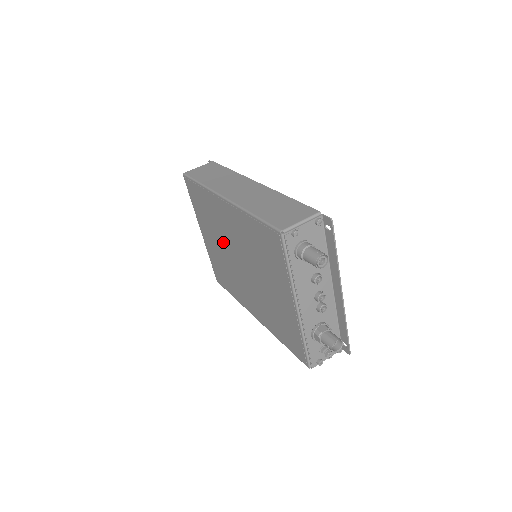
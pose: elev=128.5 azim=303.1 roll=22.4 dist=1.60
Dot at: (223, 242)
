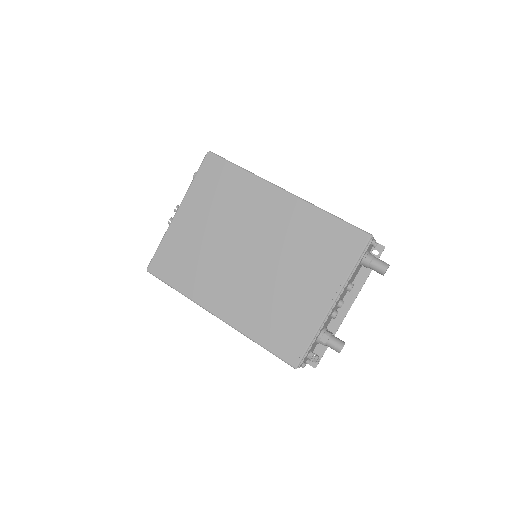
Dot at: (231, 229)
